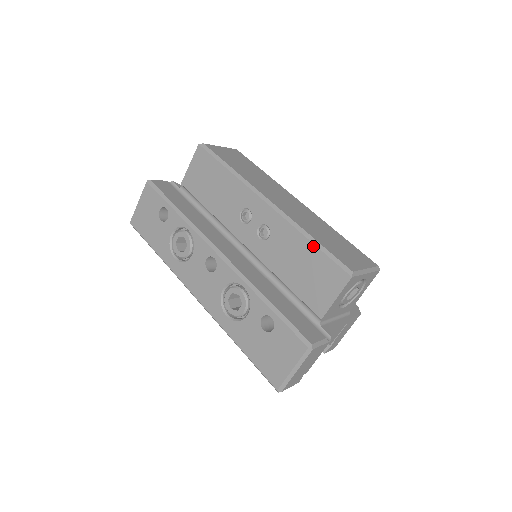
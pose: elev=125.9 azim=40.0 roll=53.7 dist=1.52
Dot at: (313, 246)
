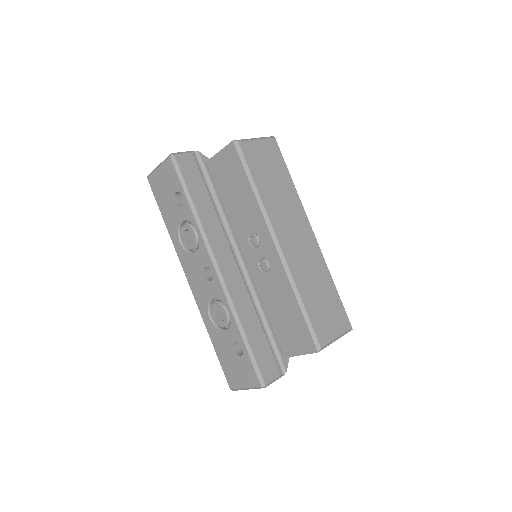
Dot at: (299, 309)
